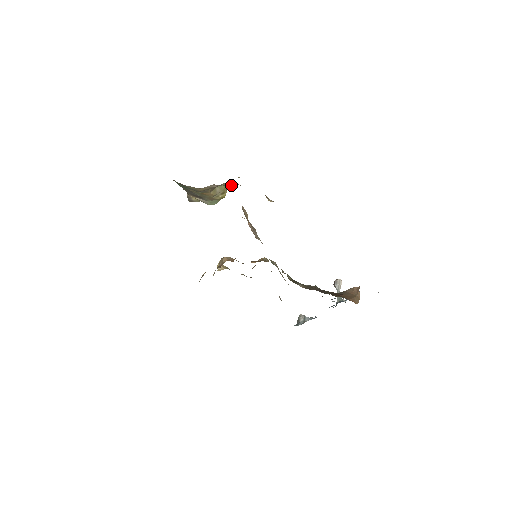
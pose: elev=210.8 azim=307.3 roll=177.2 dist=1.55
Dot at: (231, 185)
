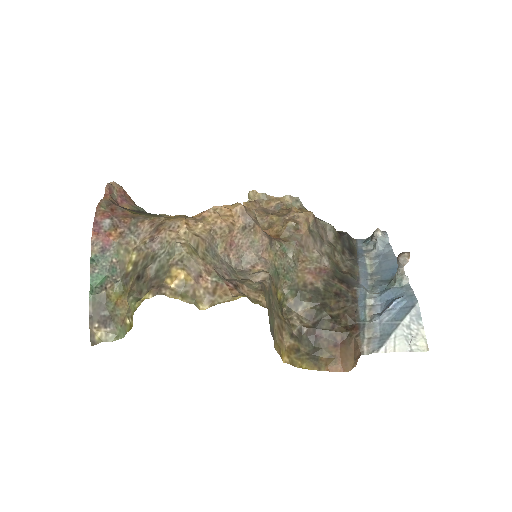
Dot at: (146, 293)
